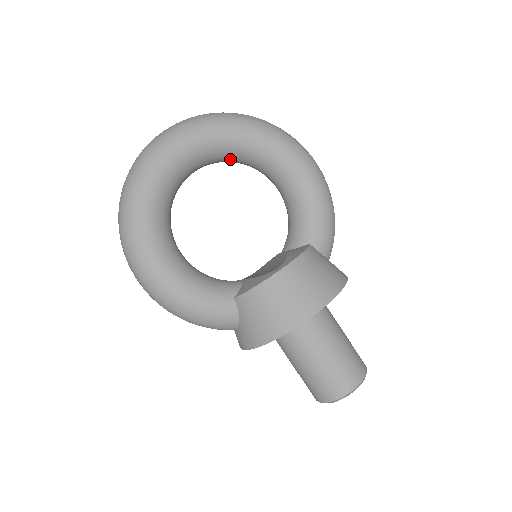
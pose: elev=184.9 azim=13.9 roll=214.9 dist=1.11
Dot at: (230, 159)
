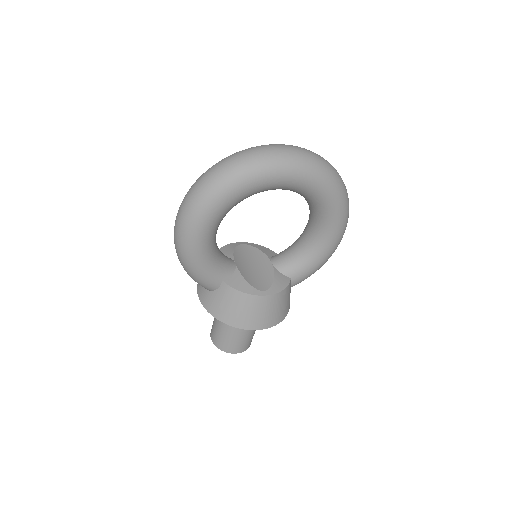
Dot at: occluded
